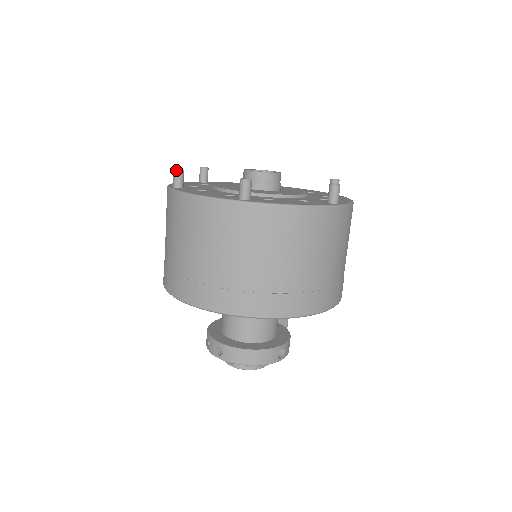
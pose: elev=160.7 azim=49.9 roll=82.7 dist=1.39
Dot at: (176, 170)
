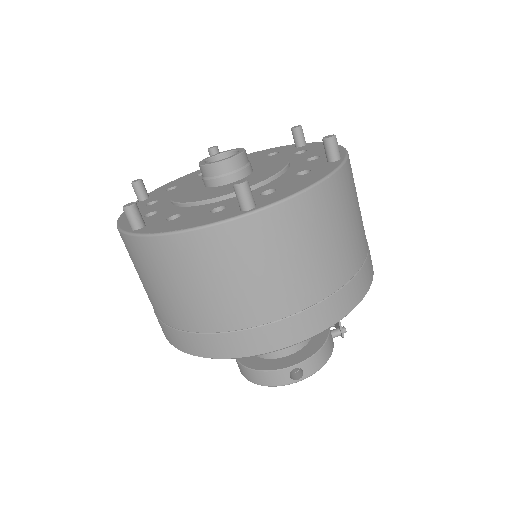
Dot at: (131, 183)
